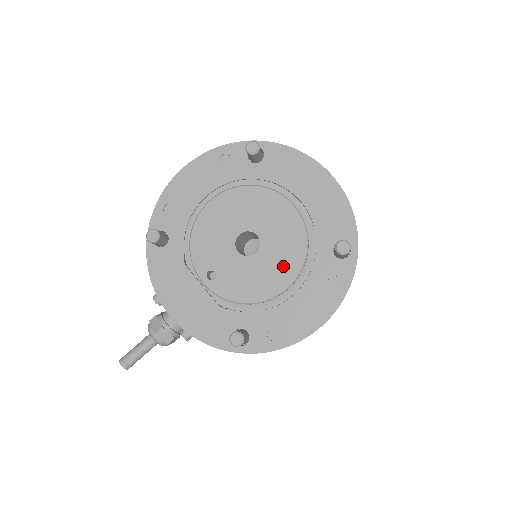
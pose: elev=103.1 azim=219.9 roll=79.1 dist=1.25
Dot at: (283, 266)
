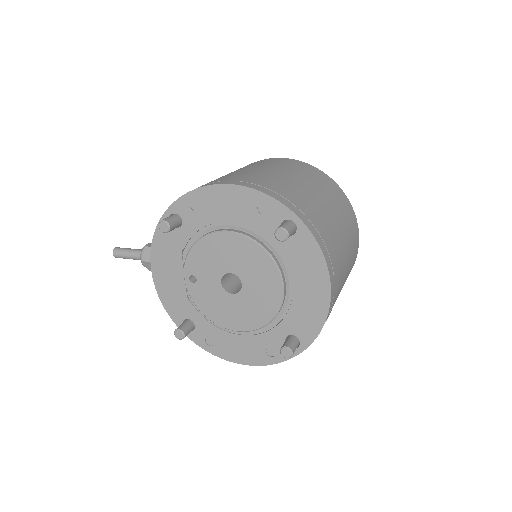
Dot at: (244, 318)
